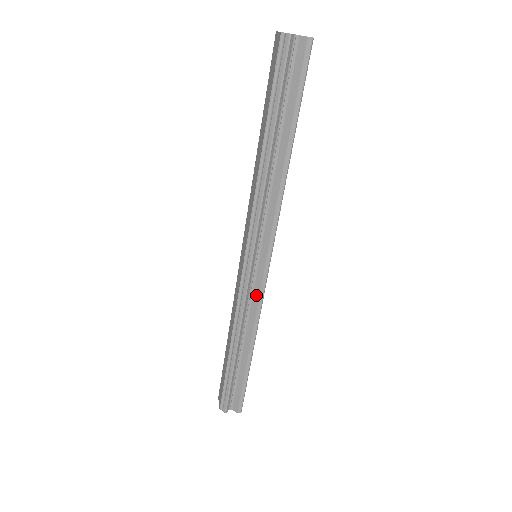
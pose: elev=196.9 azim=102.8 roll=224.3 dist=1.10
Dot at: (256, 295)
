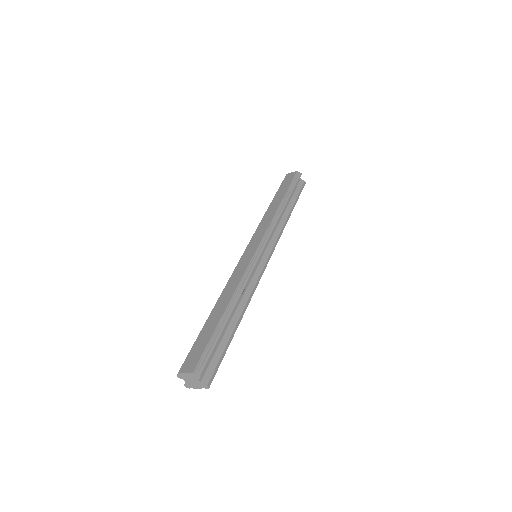
Dot at: (256, 276)
